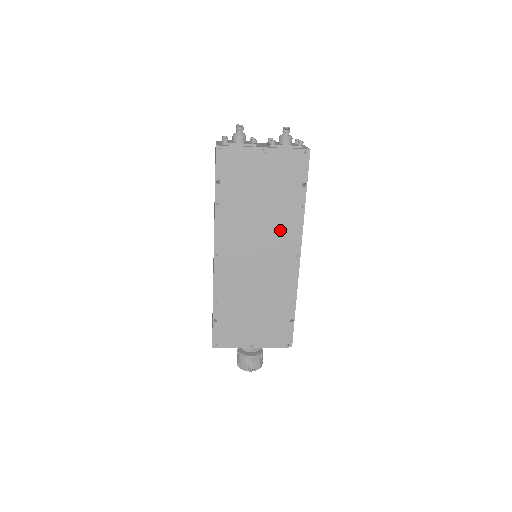
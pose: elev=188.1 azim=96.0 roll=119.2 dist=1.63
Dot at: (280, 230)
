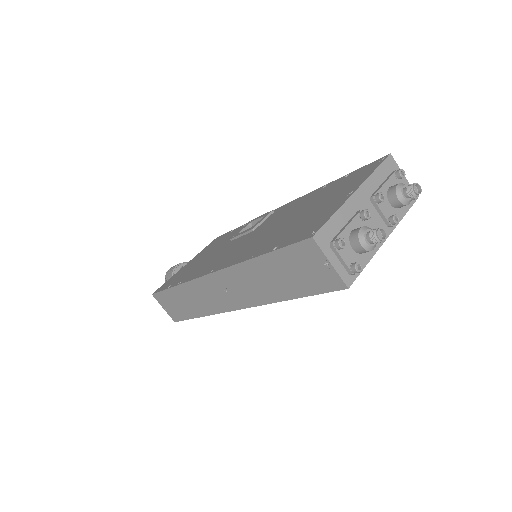
Dot at: occluded
